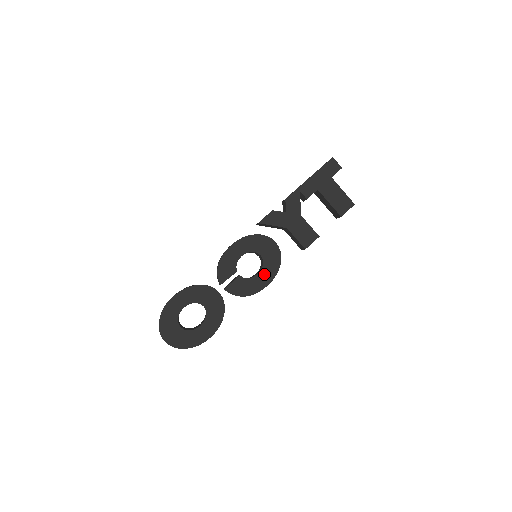
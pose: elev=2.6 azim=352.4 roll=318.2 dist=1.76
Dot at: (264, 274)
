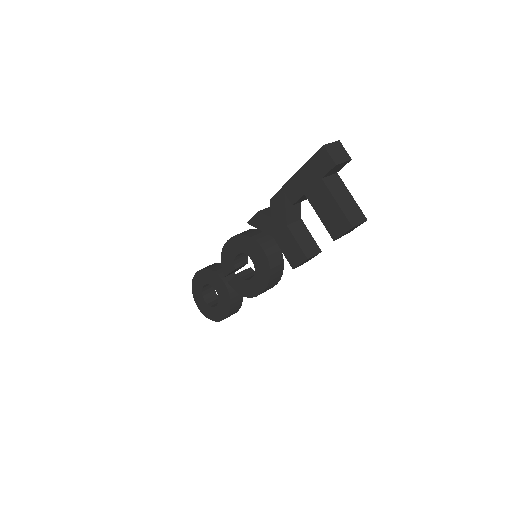
Dot at: (256, 281)
